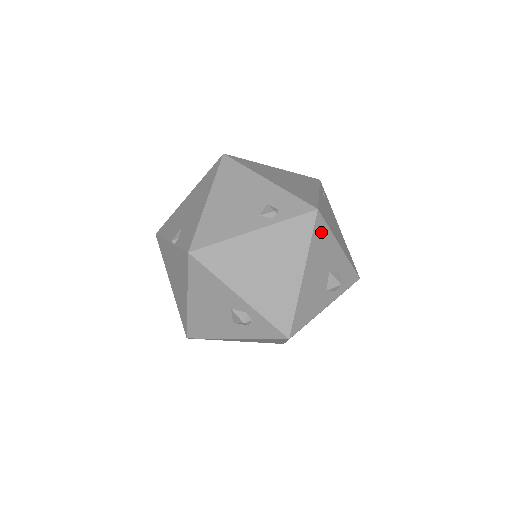
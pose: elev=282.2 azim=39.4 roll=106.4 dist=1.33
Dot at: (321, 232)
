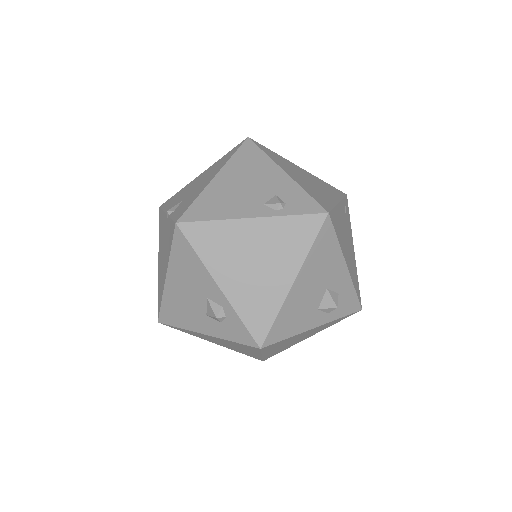
Dot at: (327, 240)
